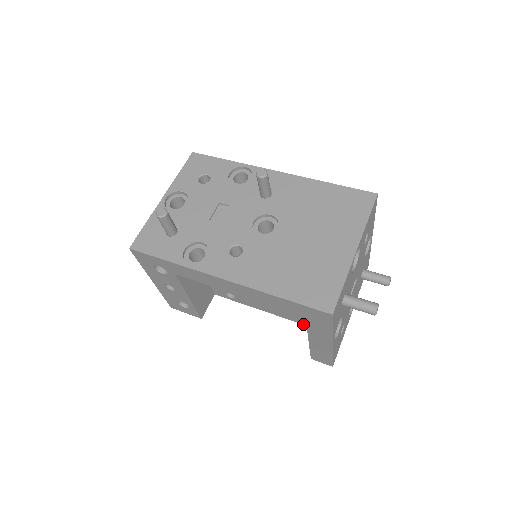
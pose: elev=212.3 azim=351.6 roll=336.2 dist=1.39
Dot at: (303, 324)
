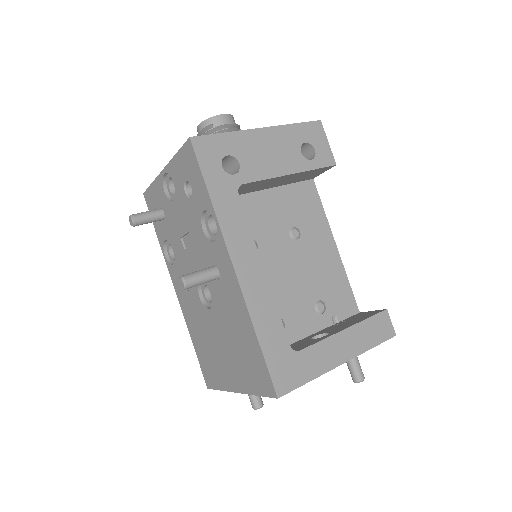
Dot at: occluded
